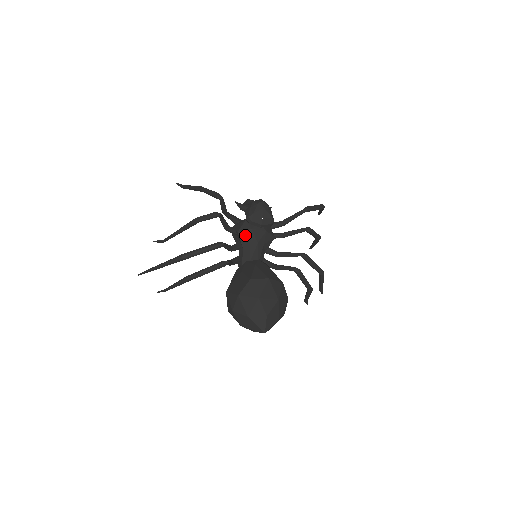
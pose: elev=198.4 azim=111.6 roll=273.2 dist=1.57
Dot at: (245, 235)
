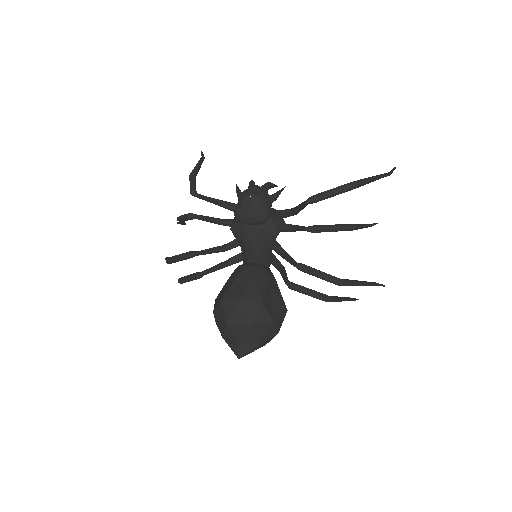
Dot at: (237, 233)
